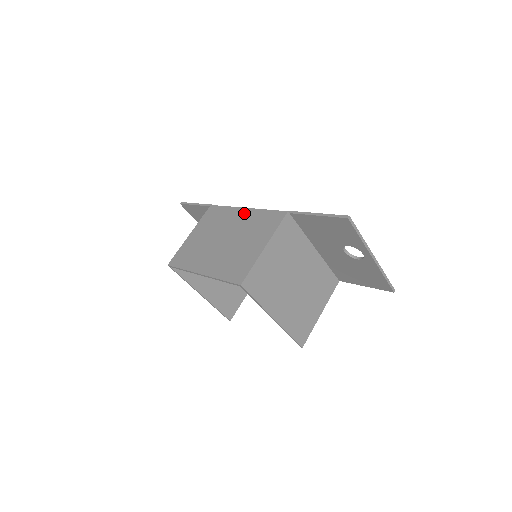
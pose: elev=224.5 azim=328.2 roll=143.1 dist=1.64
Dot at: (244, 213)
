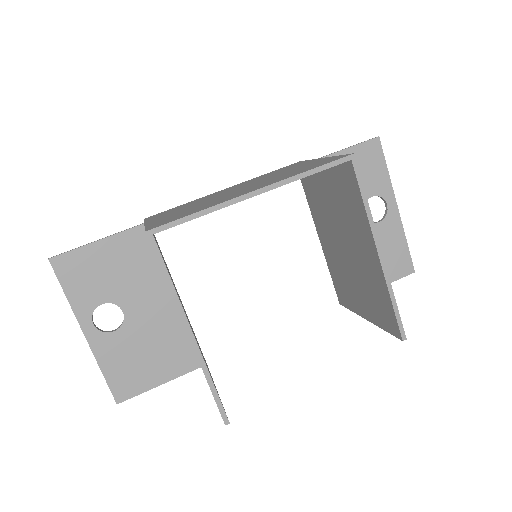
Dot at: (231, 187)
